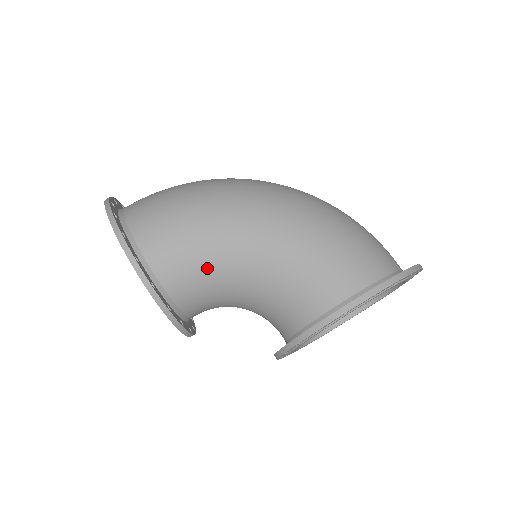
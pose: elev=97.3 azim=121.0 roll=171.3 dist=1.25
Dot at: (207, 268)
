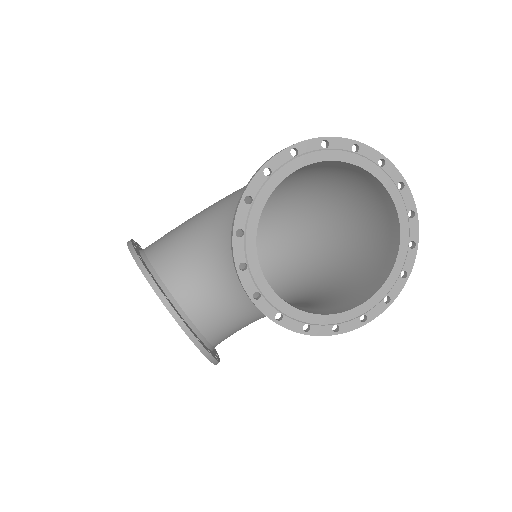
Dot at: (188, 240)
